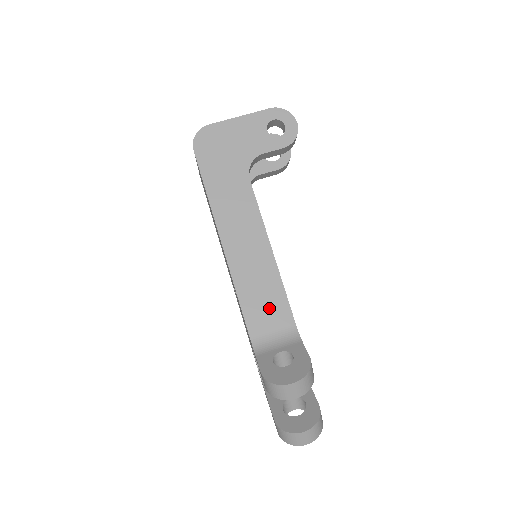
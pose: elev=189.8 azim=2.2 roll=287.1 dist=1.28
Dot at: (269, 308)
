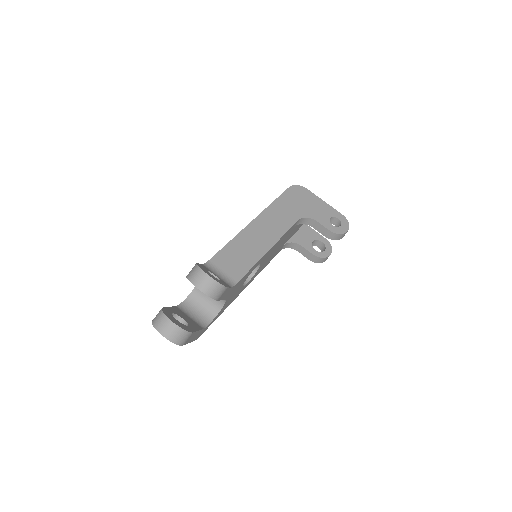
Dot at: (236, 262)
